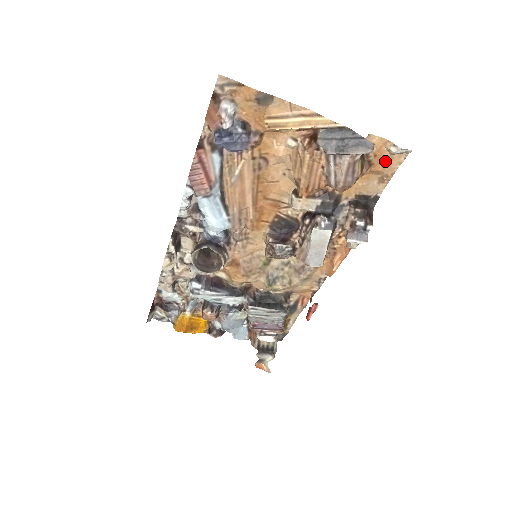
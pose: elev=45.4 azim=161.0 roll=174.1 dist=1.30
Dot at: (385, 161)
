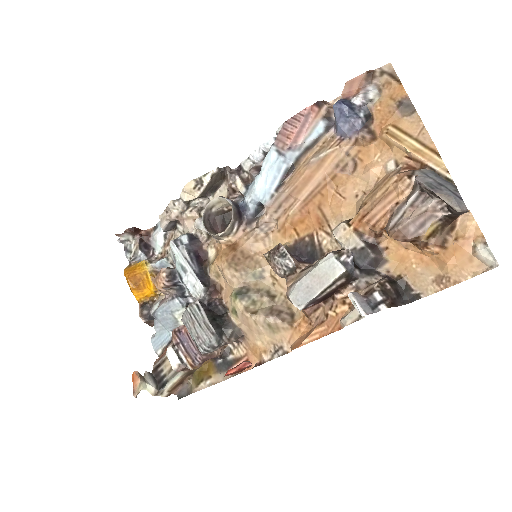
Dot at: (461, 257)
